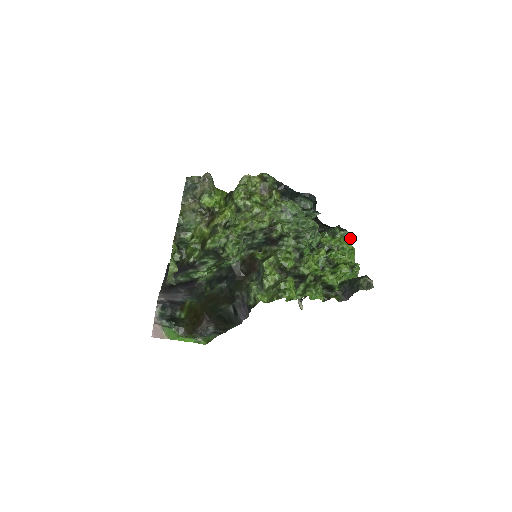
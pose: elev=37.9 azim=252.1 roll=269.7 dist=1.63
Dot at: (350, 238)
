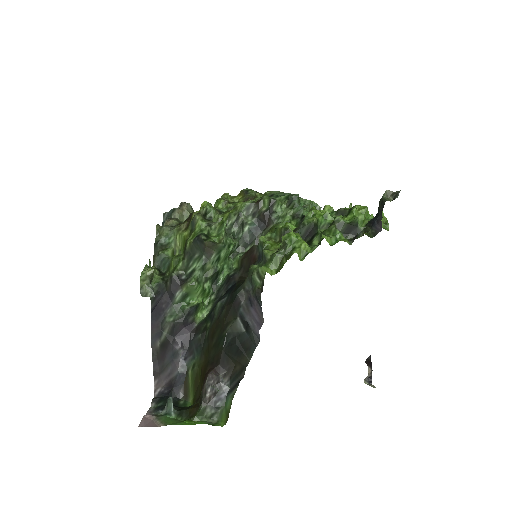
Dot at: occluded
